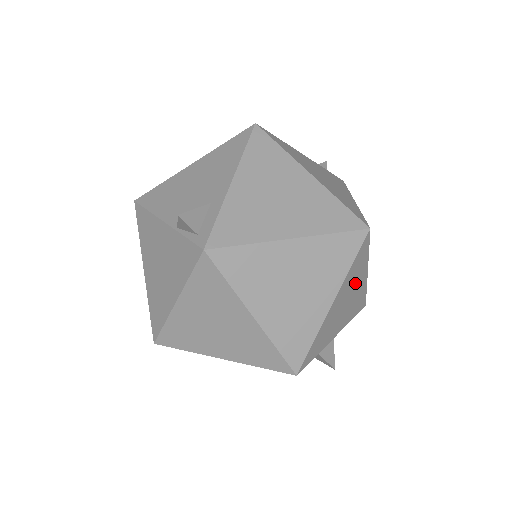
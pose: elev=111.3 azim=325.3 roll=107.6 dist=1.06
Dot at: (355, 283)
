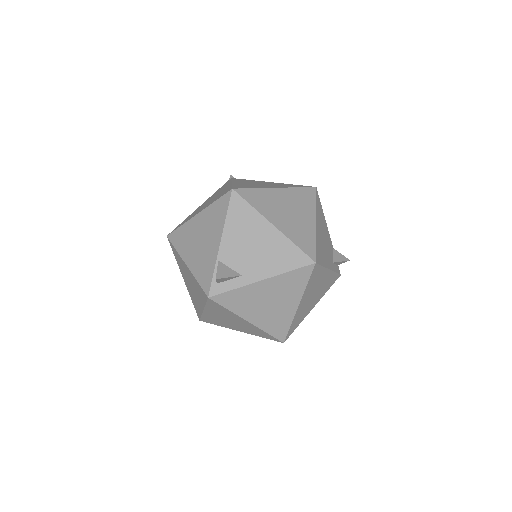
Dot at: occluded
